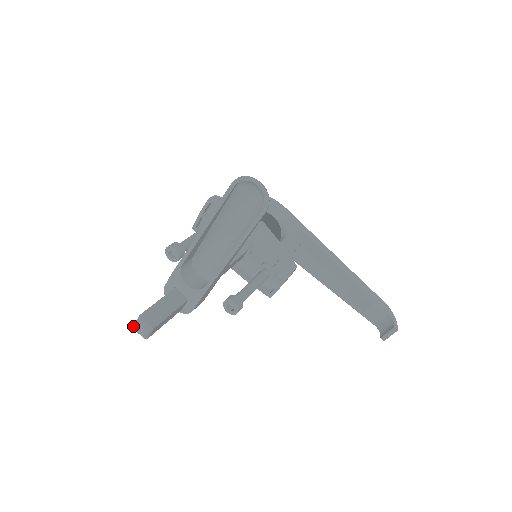
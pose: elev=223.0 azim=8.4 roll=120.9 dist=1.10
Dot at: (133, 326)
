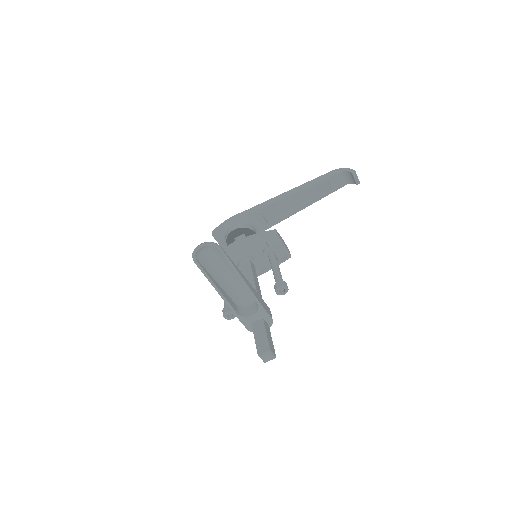
Dot at: (264, 362)
